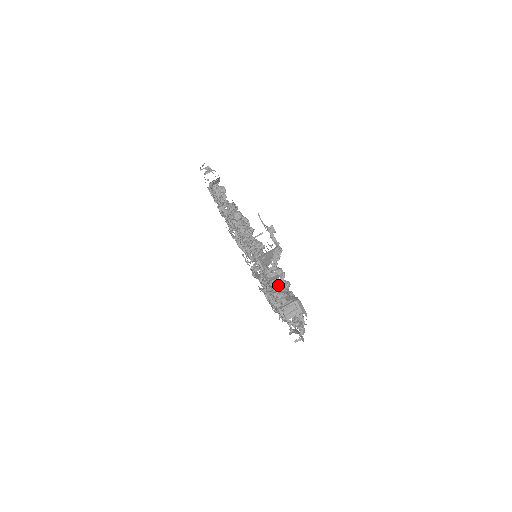
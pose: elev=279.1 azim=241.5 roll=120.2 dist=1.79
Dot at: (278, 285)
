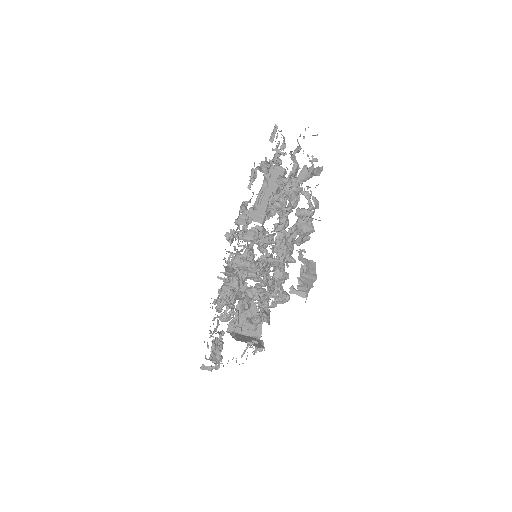
Dot at: occluded
